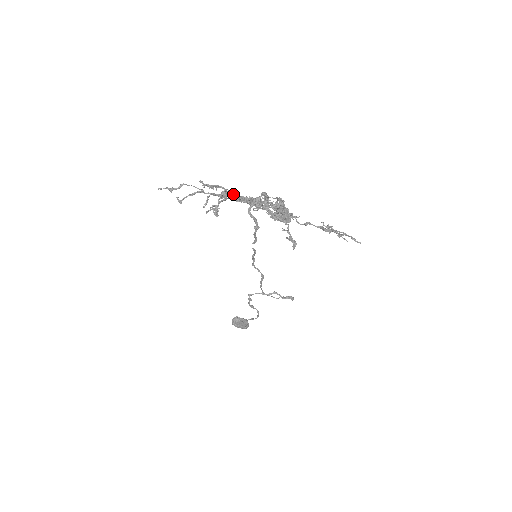
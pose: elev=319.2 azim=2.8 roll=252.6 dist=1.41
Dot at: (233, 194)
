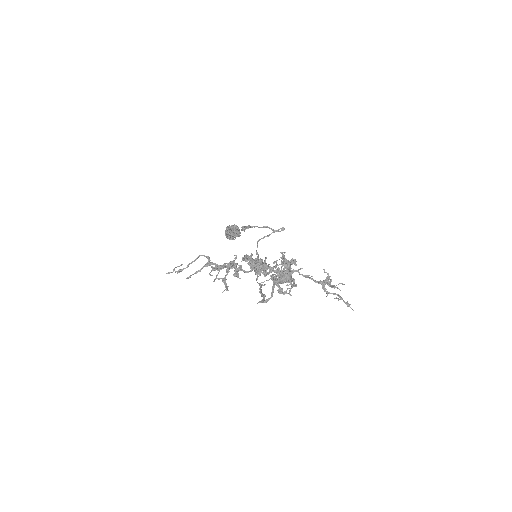
Dot at: (241, 266)
